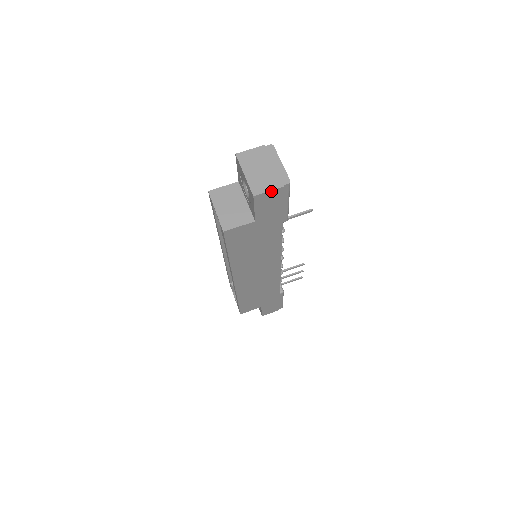
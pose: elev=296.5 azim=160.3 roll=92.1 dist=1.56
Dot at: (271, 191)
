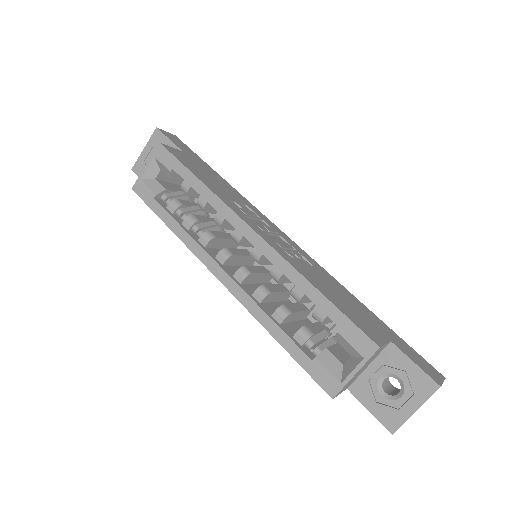
Dot at: occluded
